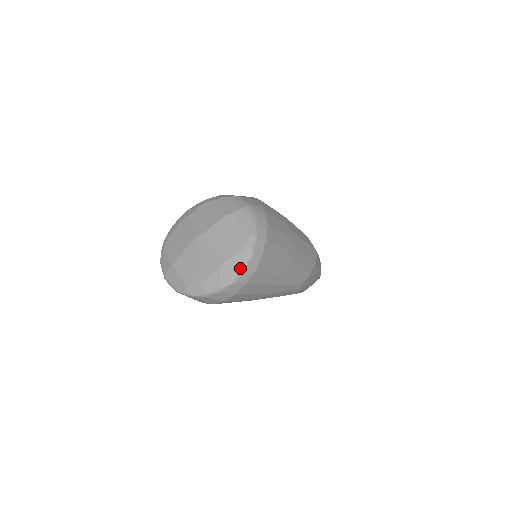
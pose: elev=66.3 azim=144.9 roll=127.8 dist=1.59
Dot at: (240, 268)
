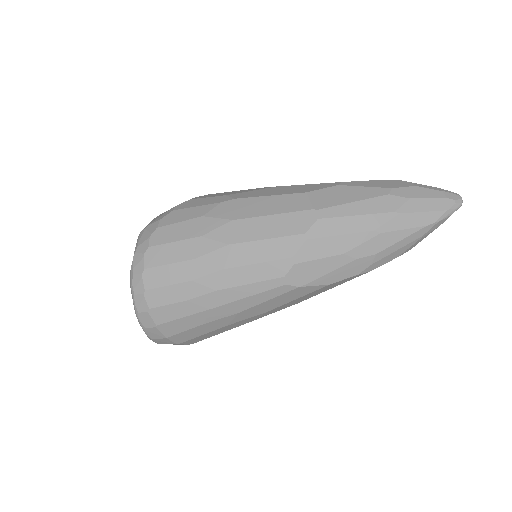
Dot at: (135, 313)
